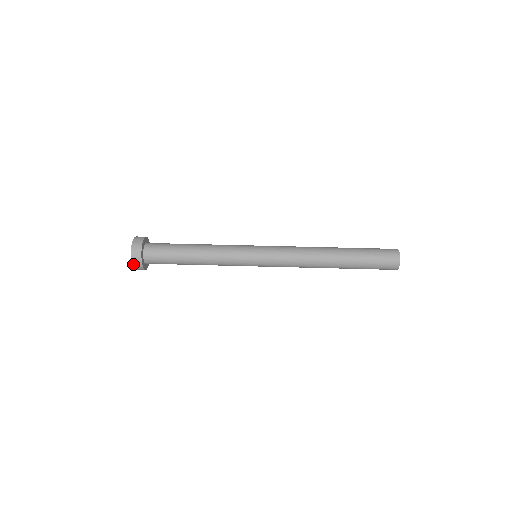
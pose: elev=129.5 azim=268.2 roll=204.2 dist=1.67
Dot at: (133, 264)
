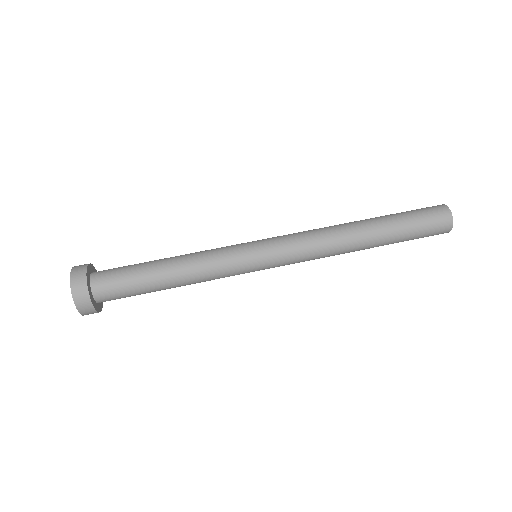
Dot at: (80, 311)
